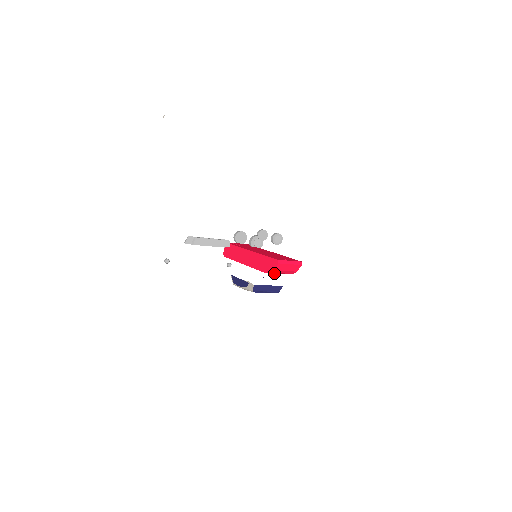
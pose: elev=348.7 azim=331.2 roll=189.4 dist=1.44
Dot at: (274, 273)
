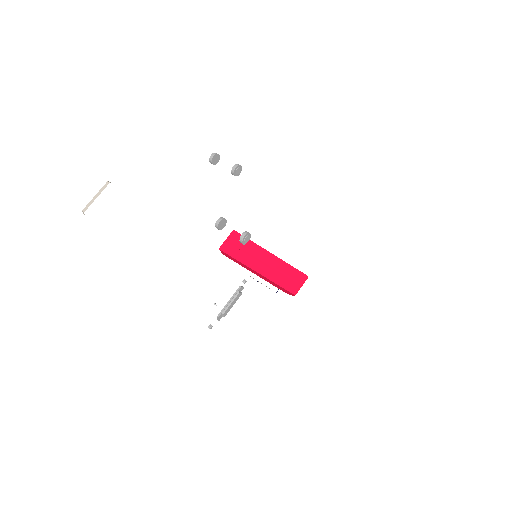
Dot at: occluded
